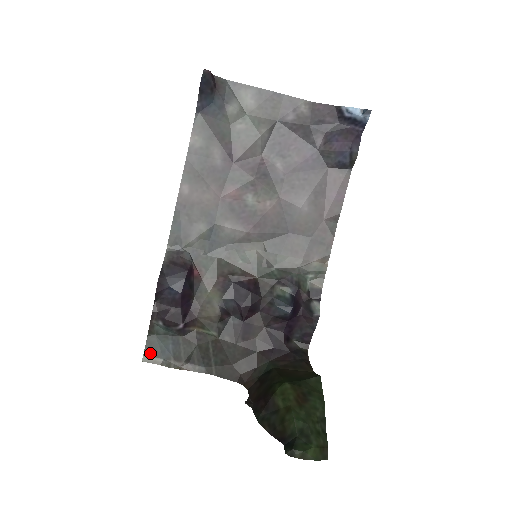
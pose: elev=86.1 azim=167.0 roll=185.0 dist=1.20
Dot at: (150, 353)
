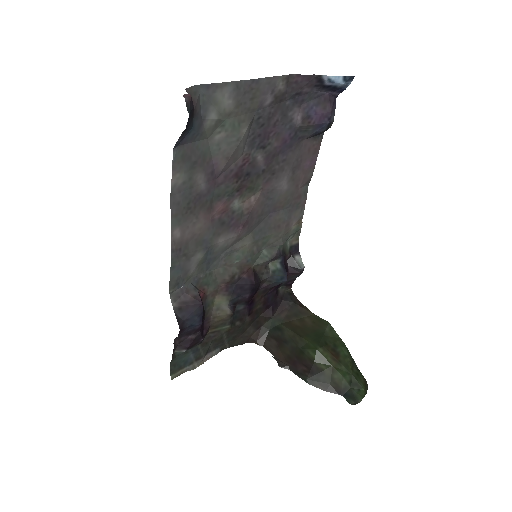
Dot at: (176, 371)
